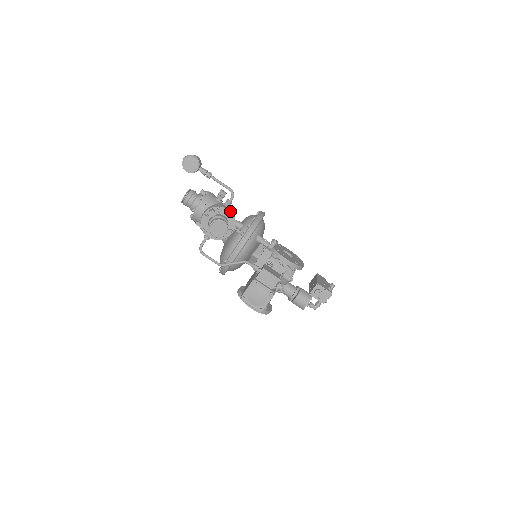
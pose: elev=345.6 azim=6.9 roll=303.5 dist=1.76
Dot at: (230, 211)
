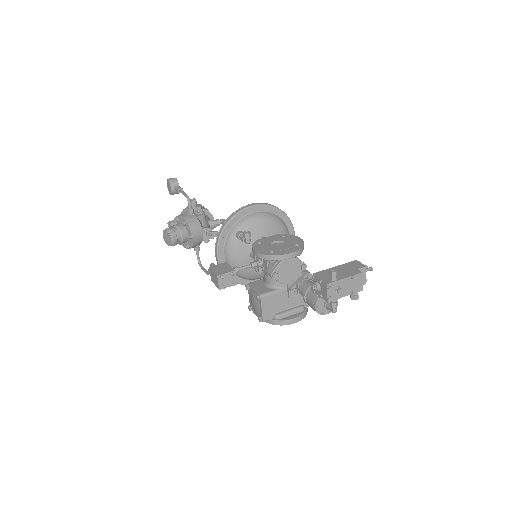
Dot at: (182, 217)
